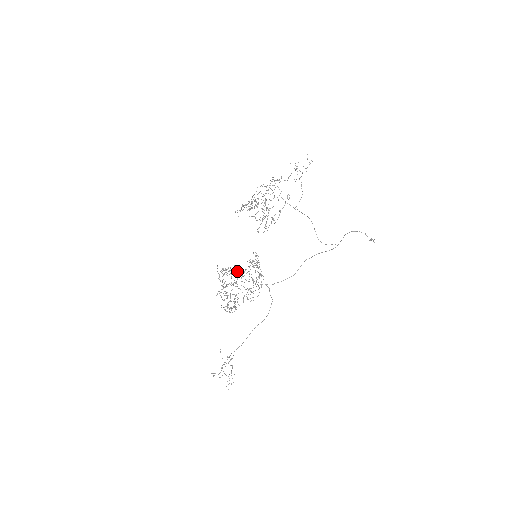
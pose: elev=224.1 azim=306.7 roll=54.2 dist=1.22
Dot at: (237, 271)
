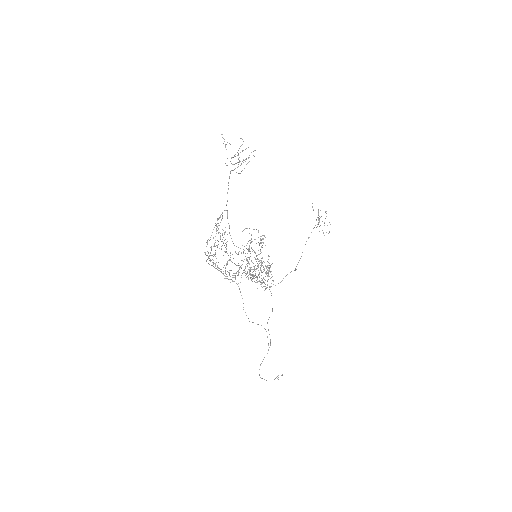
Dot at: occluded
